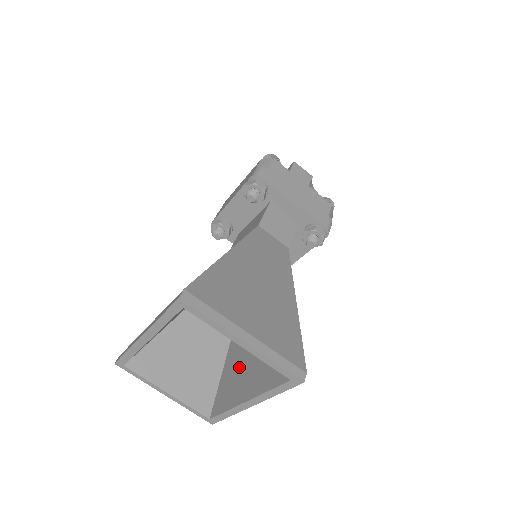
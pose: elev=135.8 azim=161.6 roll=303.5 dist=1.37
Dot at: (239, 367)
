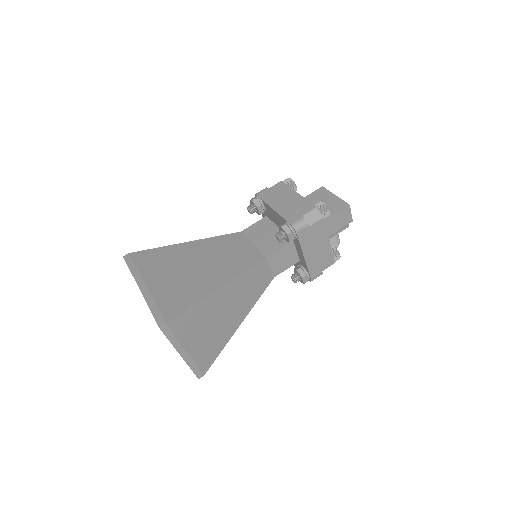
Dot at: occluded
